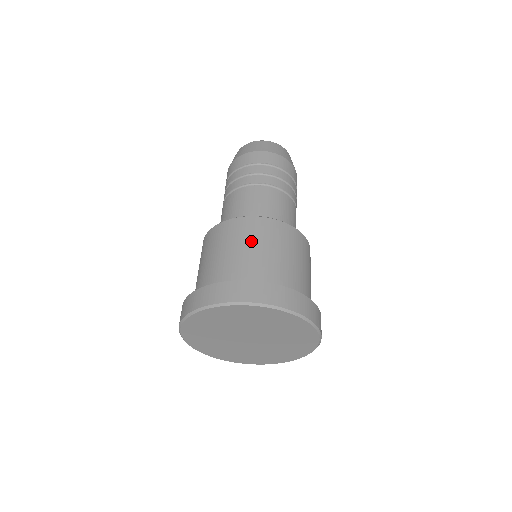
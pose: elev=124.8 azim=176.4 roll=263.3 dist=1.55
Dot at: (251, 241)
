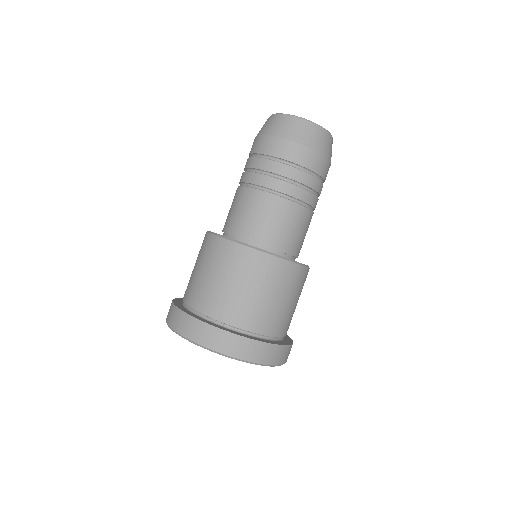
Dot at: (274, 289)
